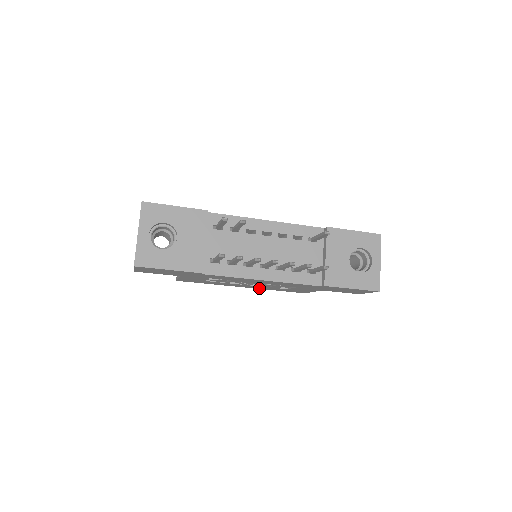
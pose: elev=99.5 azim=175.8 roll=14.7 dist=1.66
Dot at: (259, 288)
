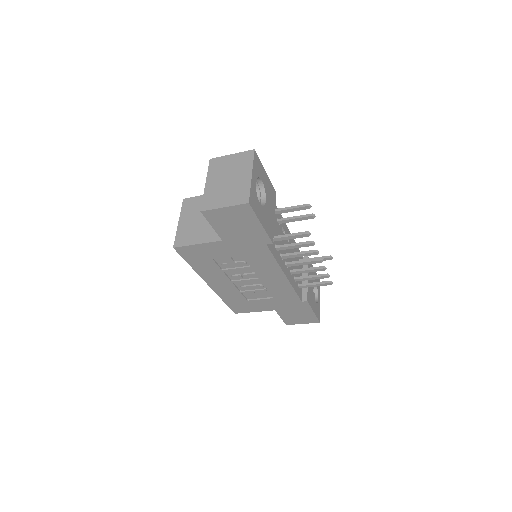
Dot at: (219, 291)
